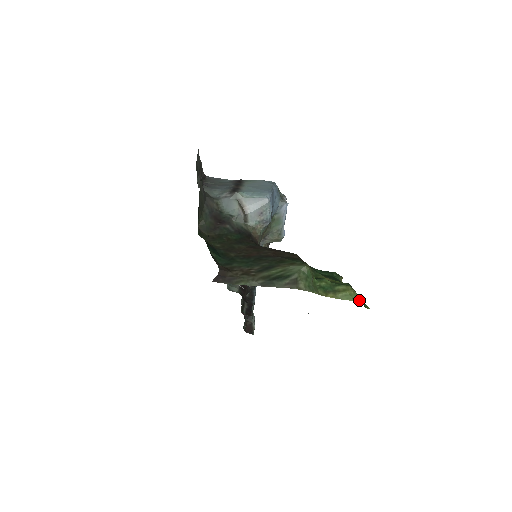
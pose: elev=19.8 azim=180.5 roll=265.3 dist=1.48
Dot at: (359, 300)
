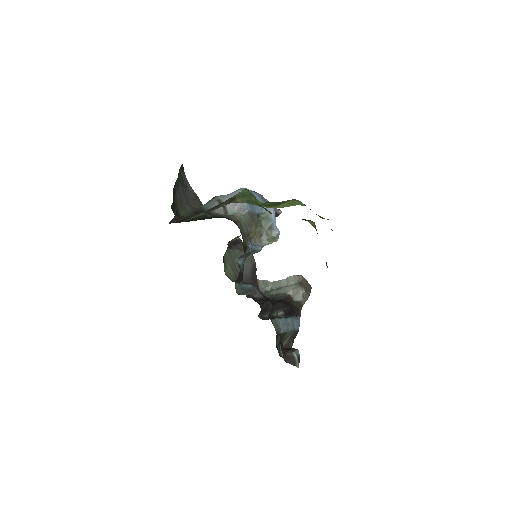
Dot at: (304, 205)
